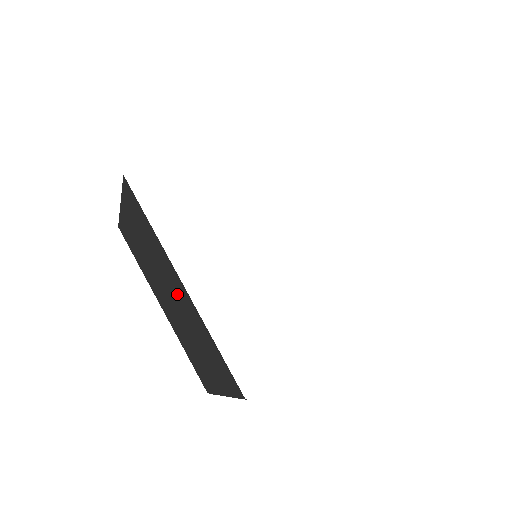
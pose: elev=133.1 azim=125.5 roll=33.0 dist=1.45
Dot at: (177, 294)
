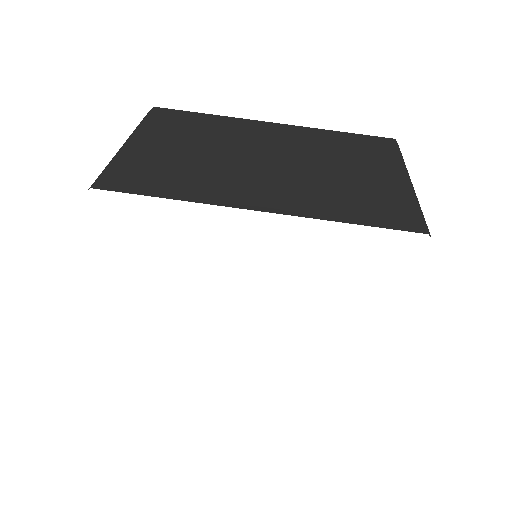
Dot at: occluded
